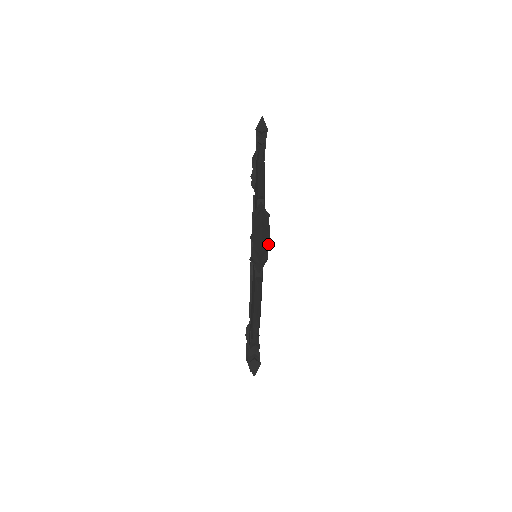
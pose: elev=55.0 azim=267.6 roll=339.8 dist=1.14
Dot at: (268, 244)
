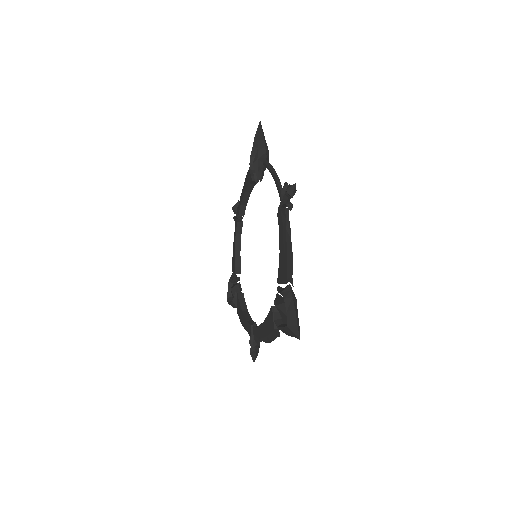
Dot at: occluded
